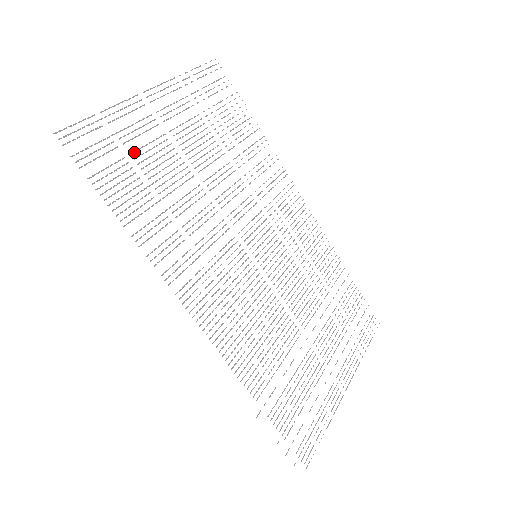
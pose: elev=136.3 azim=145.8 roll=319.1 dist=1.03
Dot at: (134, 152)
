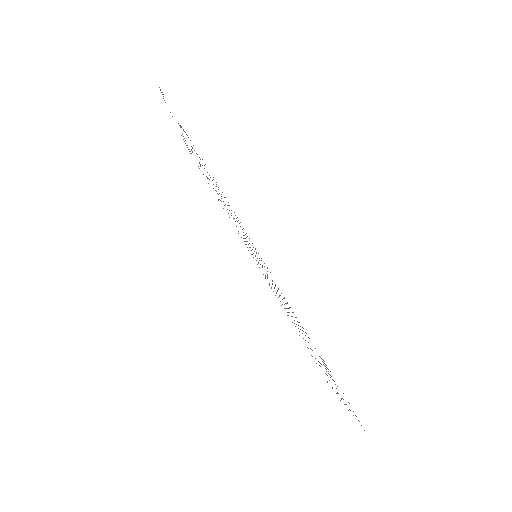
Dot at: occluded
